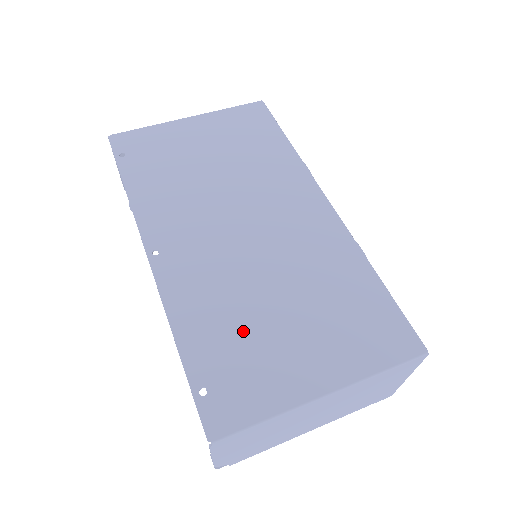
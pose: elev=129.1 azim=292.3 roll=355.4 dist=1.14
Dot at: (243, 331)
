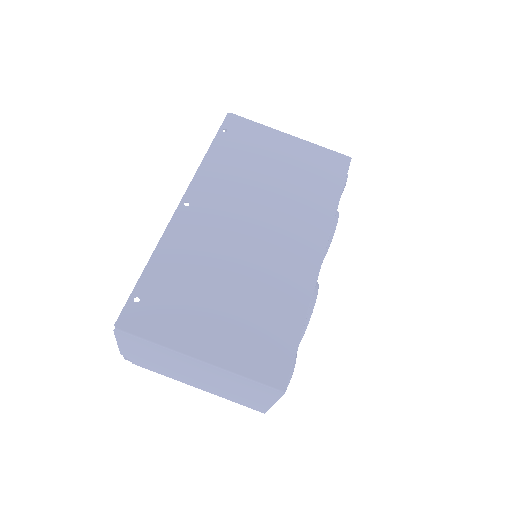
Dot at: (190, 287)
